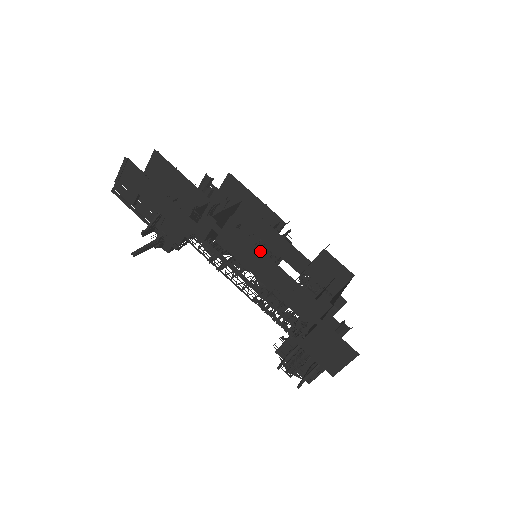
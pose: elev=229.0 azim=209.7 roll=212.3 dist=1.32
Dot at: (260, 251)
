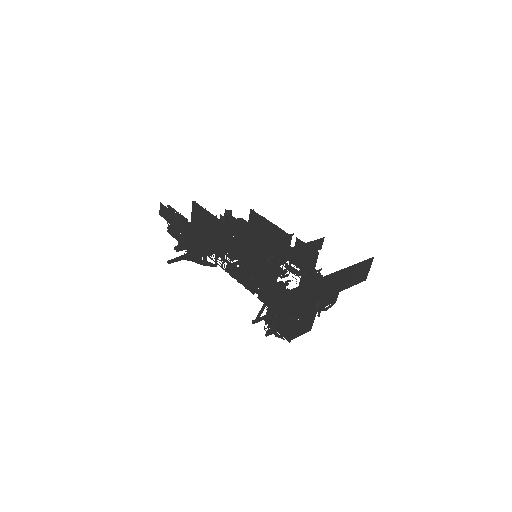
Dot at: (236, 240)
